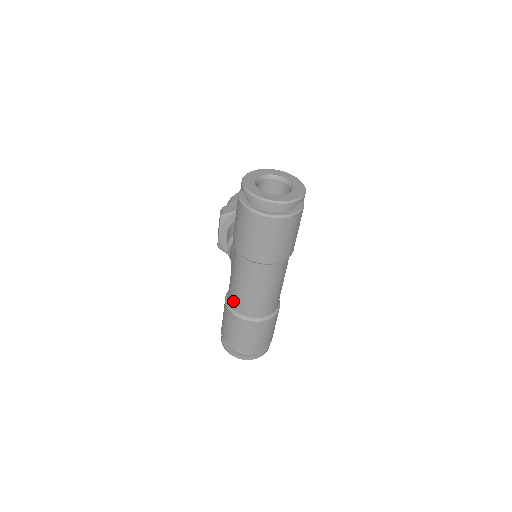
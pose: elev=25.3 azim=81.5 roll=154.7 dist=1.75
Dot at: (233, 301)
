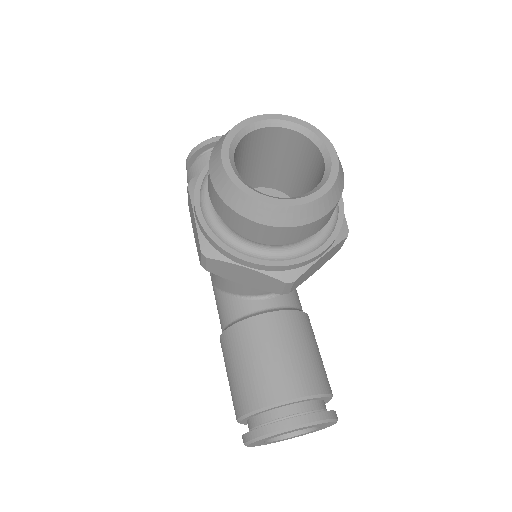
Dot at: occluded
